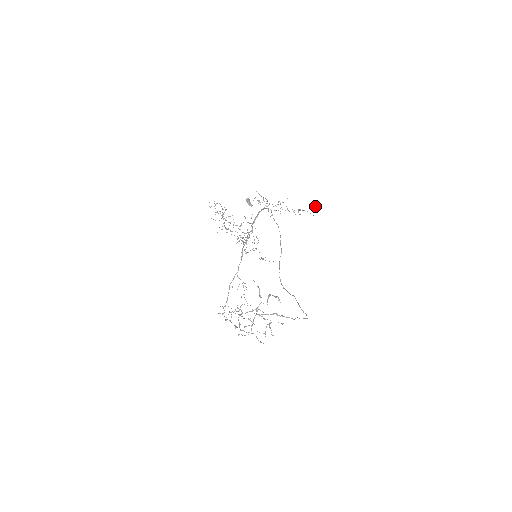
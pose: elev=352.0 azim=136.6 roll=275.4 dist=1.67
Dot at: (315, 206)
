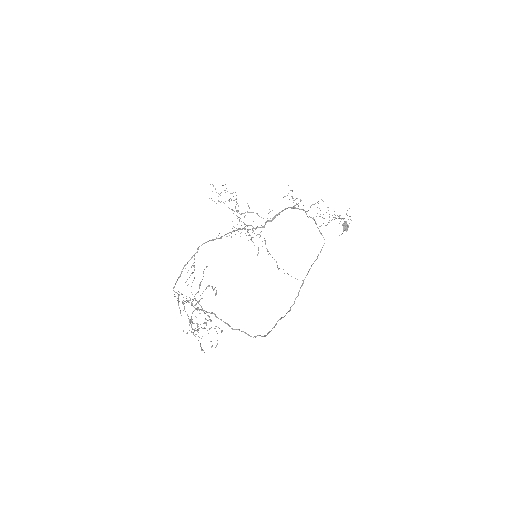
Dot at: occluded
